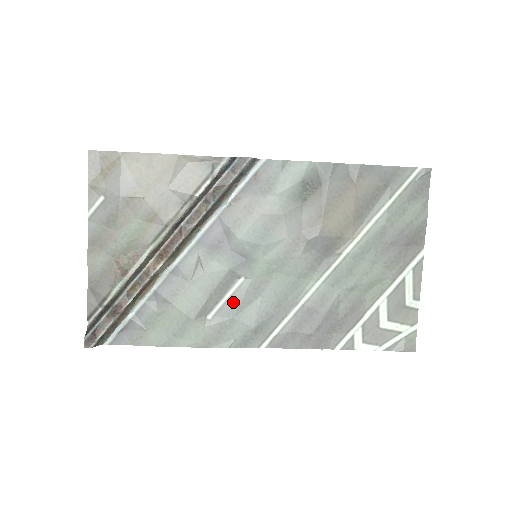
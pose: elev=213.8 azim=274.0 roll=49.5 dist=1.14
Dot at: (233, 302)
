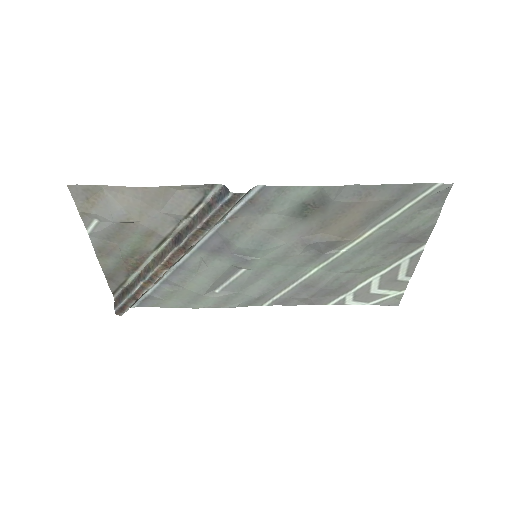
Dot at: (237, 283)
